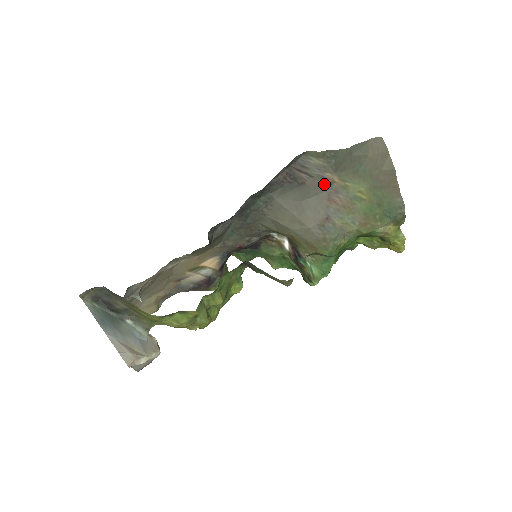
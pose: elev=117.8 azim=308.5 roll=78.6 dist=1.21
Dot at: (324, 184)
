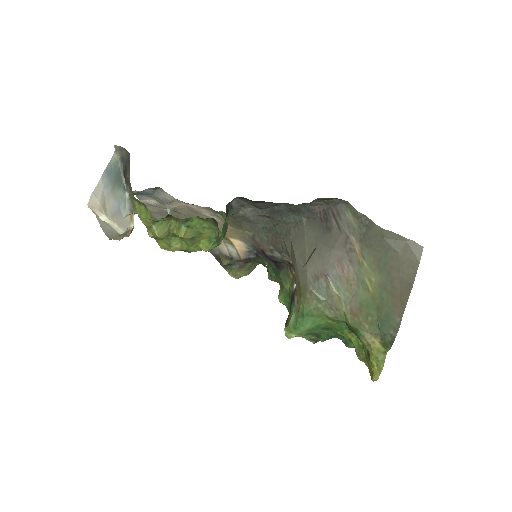
Dot at: (345, 245)
